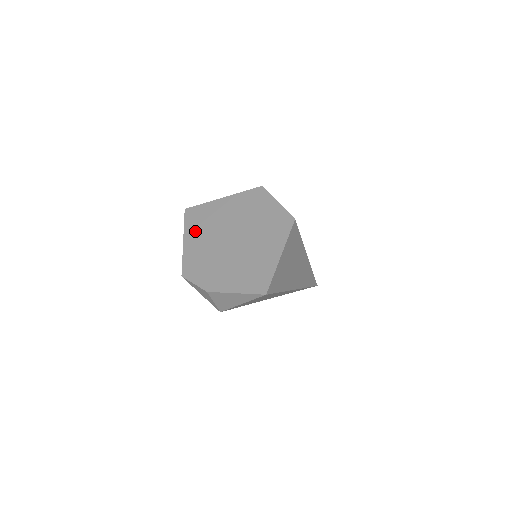
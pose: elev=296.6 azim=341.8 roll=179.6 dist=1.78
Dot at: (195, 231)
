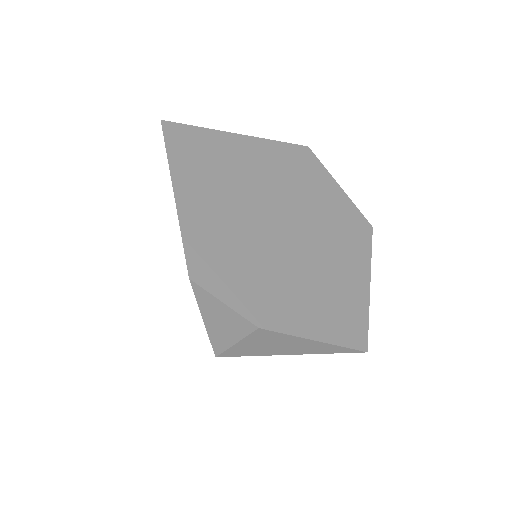
Dot at: (199, 181)
